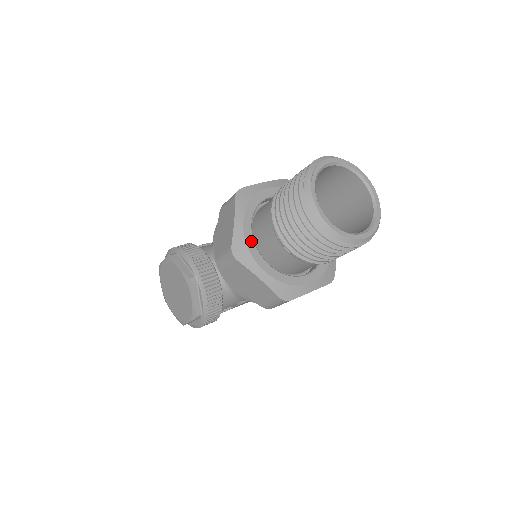
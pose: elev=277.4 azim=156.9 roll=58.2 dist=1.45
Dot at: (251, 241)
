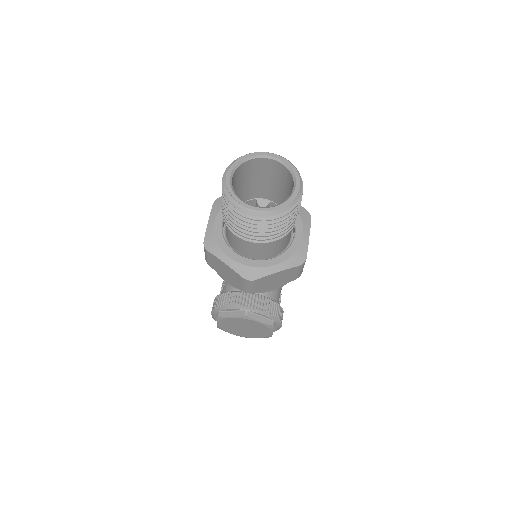
Dot at: (247, 261)
